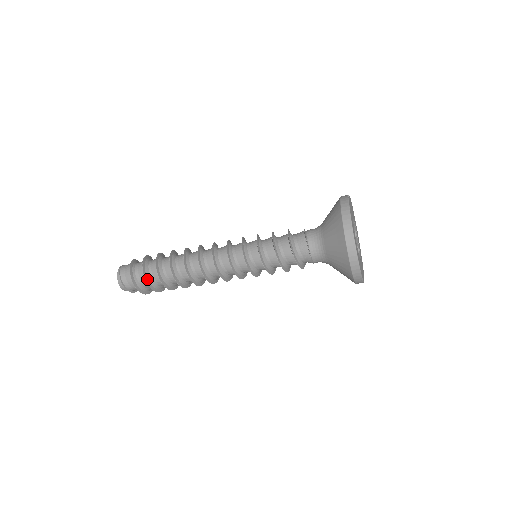
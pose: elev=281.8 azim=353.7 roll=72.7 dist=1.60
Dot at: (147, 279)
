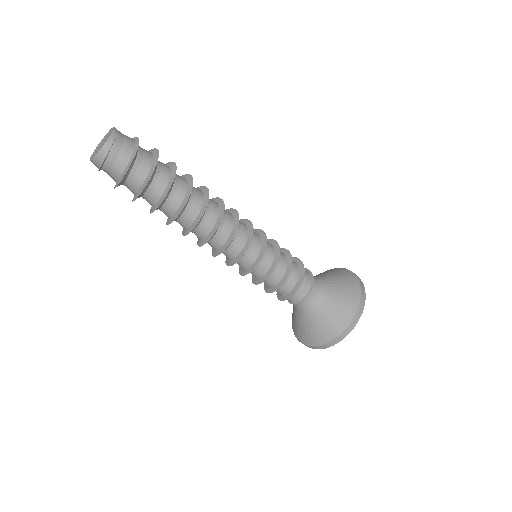
Dot at: (149, 180)
